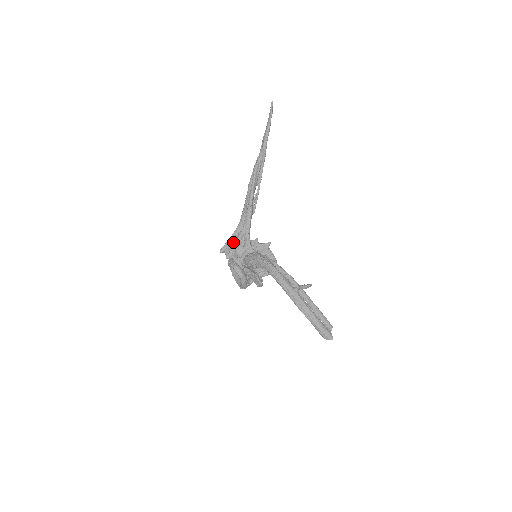
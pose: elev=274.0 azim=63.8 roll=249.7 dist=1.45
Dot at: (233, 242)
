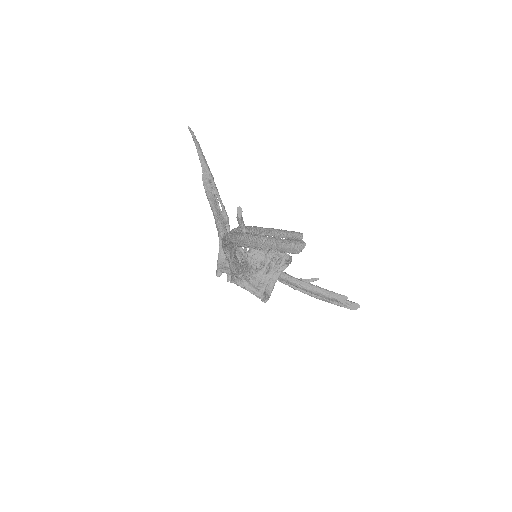
Dot at: occluded
